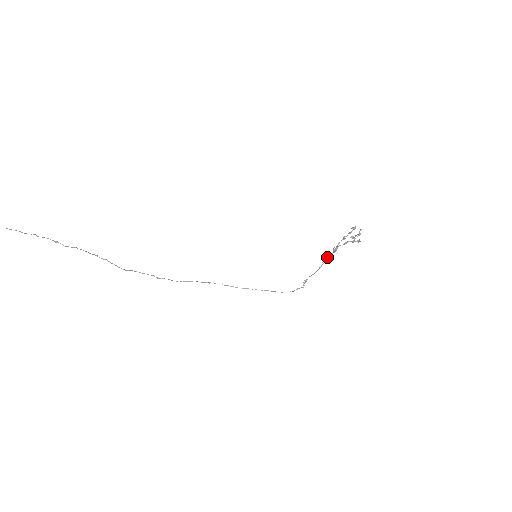
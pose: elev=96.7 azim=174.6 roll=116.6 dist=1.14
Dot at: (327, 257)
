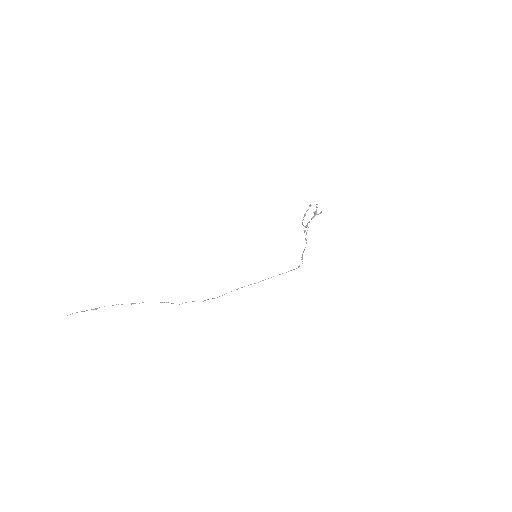
Dot at: (306, 234)
